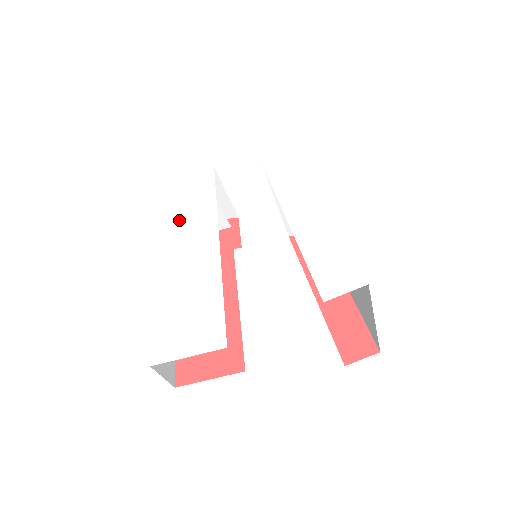
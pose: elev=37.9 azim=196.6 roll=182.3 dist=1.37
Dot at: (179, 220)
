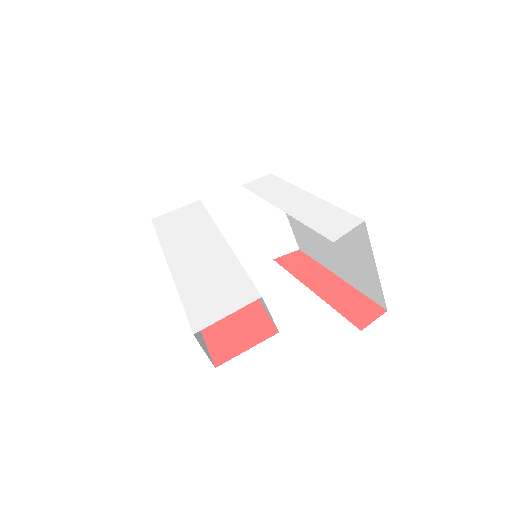
Dot at: (181, 238)
